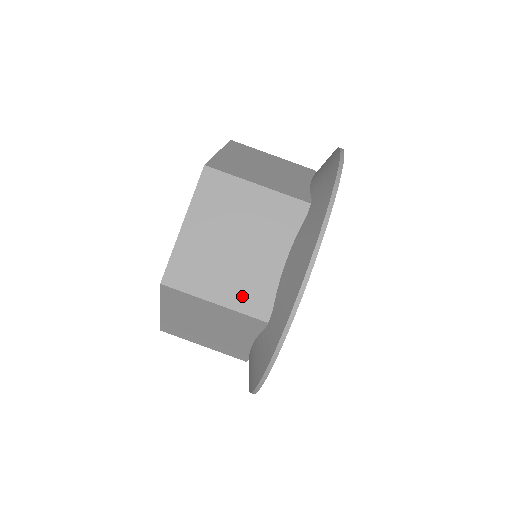
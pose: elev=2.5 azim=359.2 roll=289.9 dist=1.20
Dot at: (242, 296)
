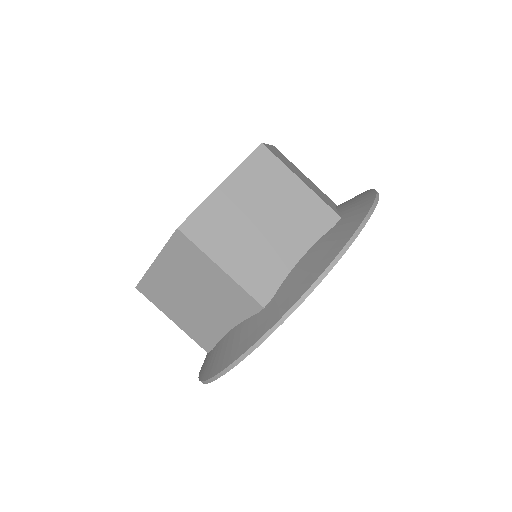
Dot at: (192, 329)
